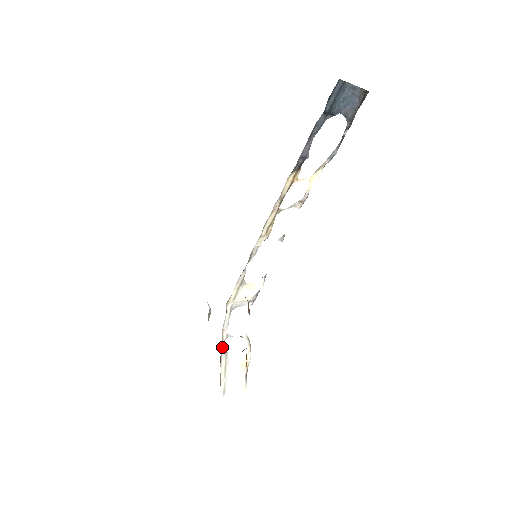
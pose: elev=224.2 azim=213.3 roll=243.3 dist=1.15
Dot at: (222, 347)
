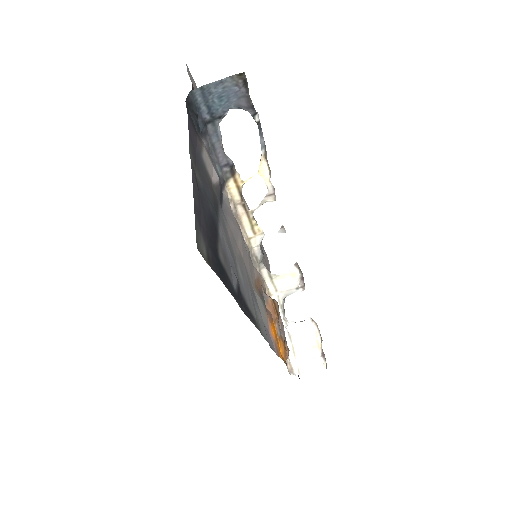
Dot at: occluded
